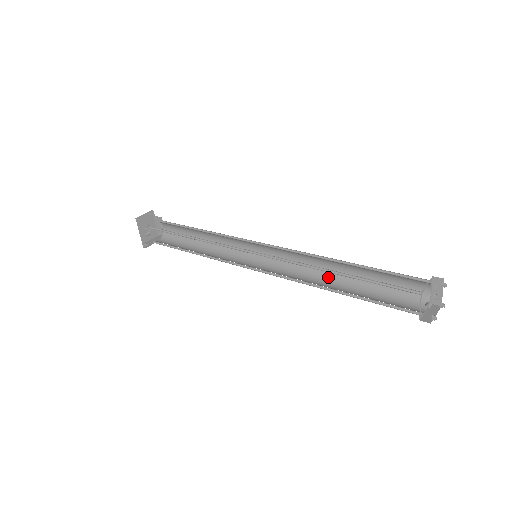
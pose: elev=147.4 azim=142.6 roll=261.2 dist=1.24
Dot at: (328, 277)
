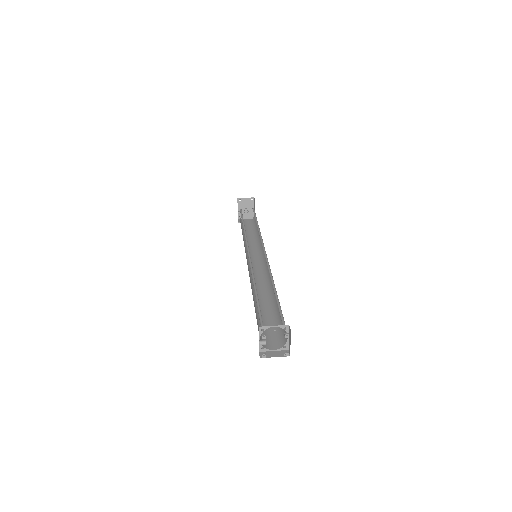
Dot at: (270, 294)
